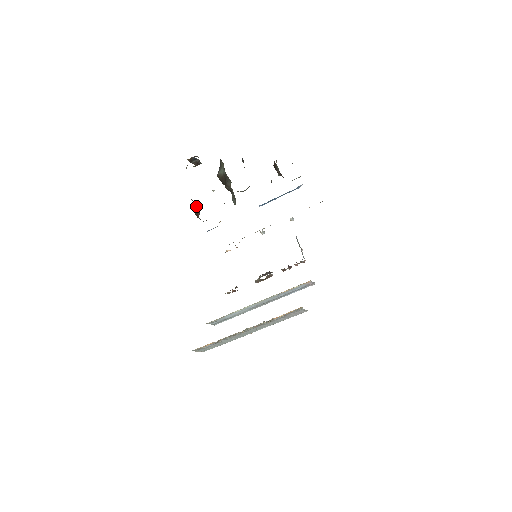
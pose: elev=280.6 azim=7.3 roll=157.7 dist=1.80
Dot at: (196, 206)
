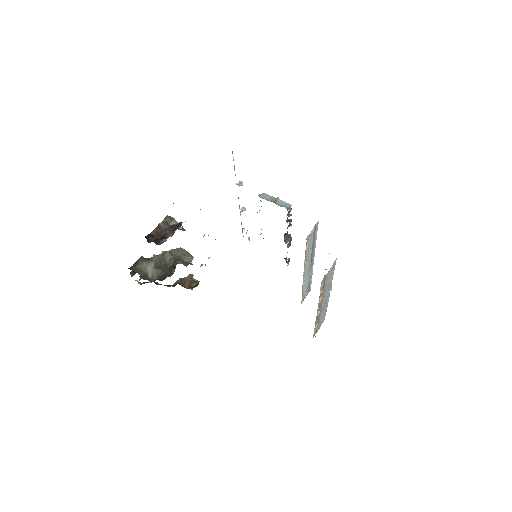
Dot at: (182, 280)
